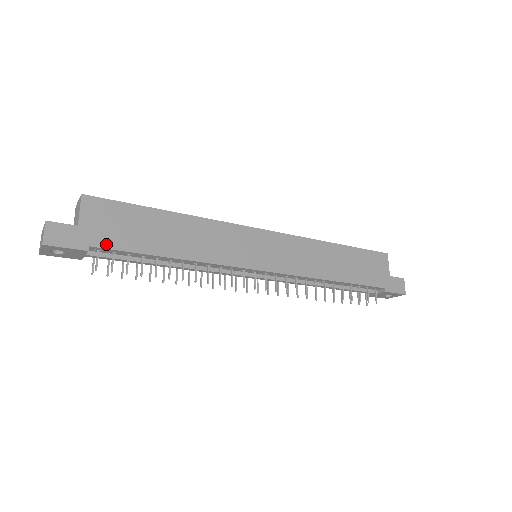
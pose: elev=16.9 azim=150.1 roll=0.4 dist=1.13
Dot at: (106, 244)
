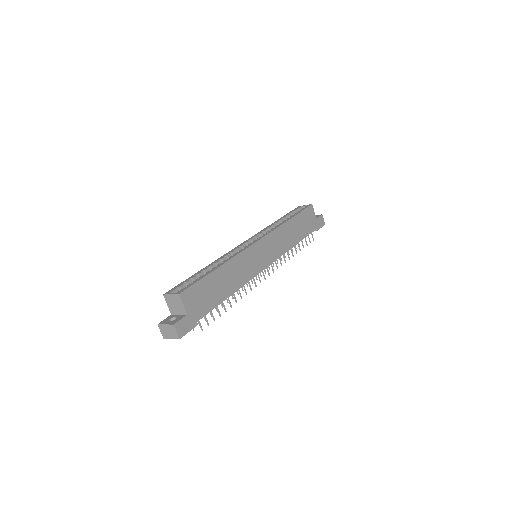
Dot at: (203, 314)
